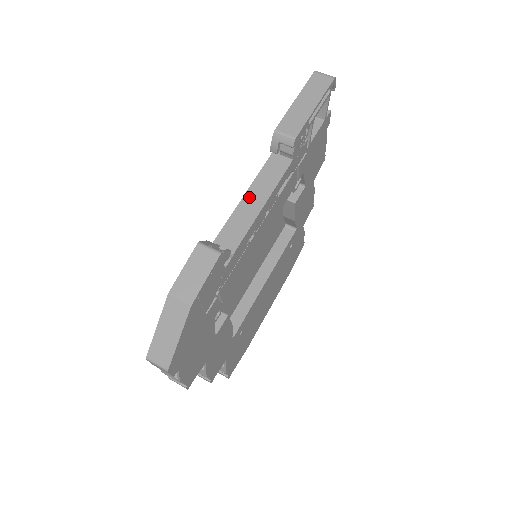
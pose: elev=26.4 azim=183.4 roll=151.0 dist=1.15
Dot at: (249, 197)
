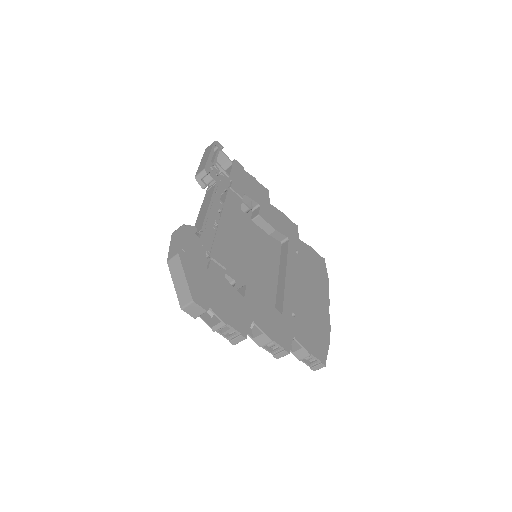
Dot at: (201, 210)
